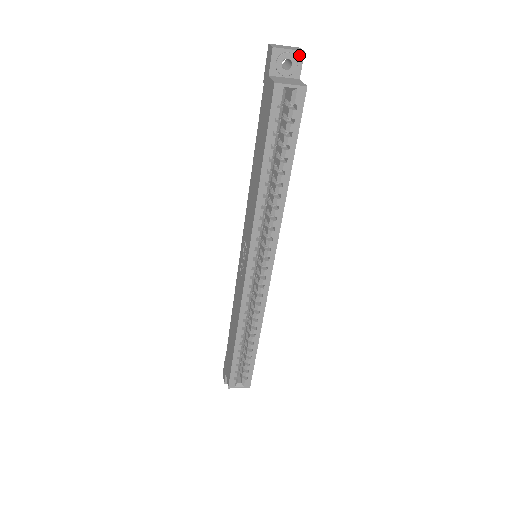
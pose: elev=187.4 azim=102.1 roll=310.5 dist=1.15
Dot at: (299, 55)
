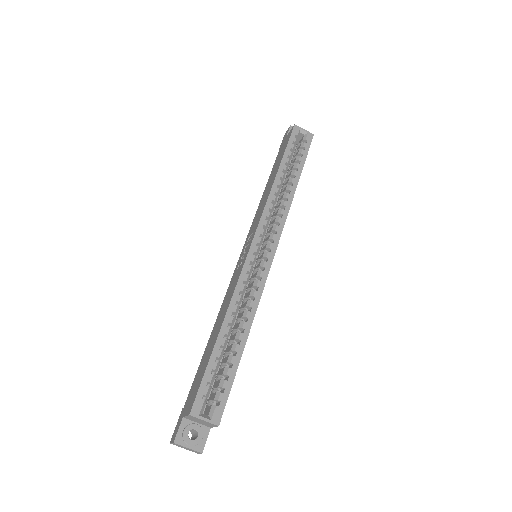
Dot at: occluded
